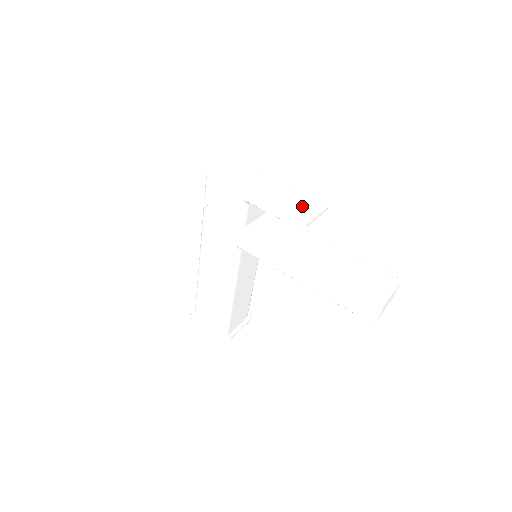
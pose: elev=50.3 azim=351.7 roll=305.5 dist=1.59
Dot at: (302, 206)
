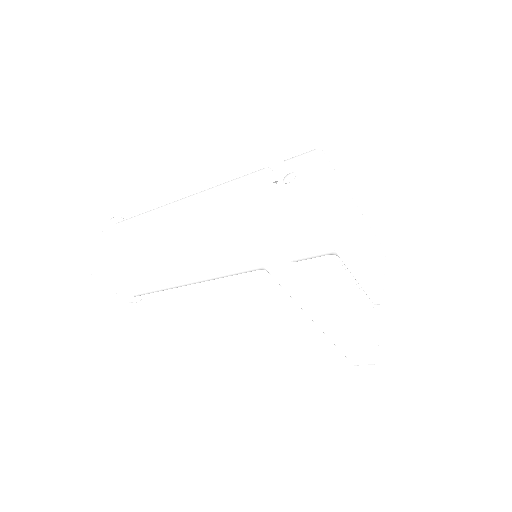
Dot at: (376, 264)
